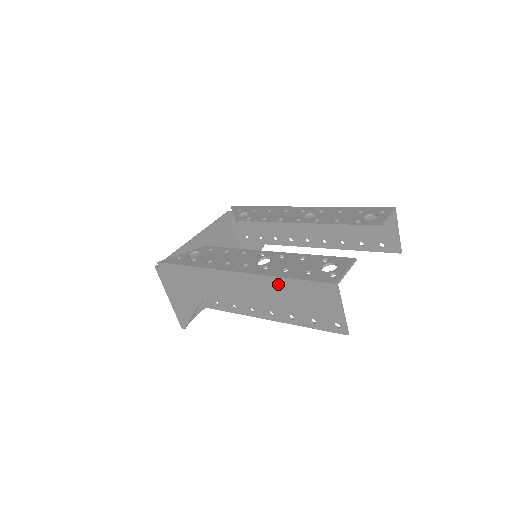
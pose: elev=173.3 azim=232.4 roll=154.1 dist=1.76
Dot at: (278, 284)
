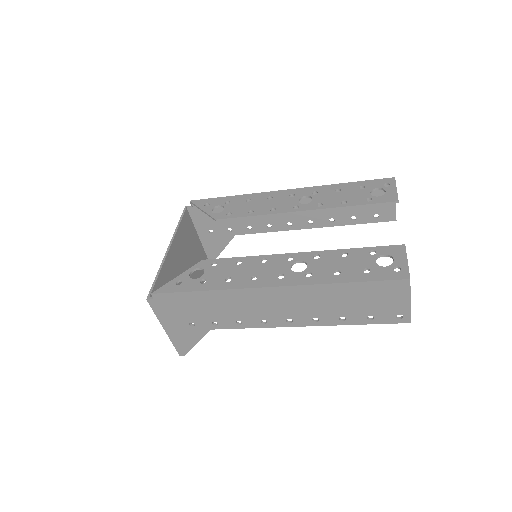
Dot at: (333, 290)
